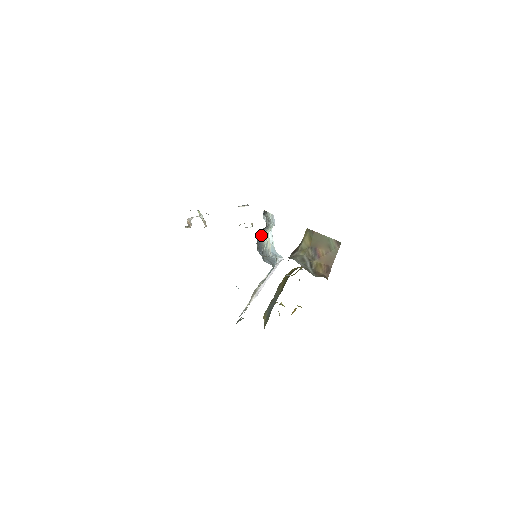
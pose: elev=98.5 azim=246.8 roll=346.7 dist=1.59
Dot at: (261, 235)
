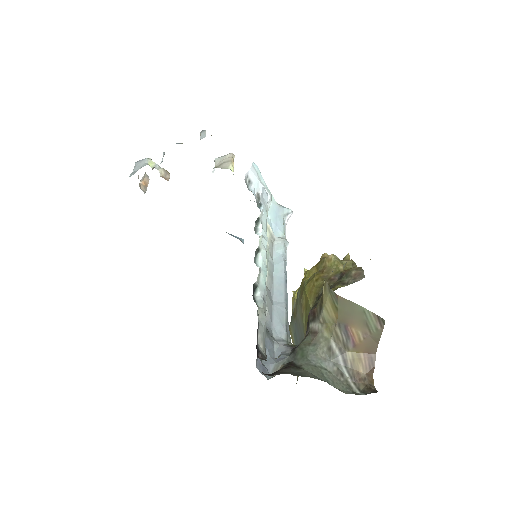
Dot at: occluded
